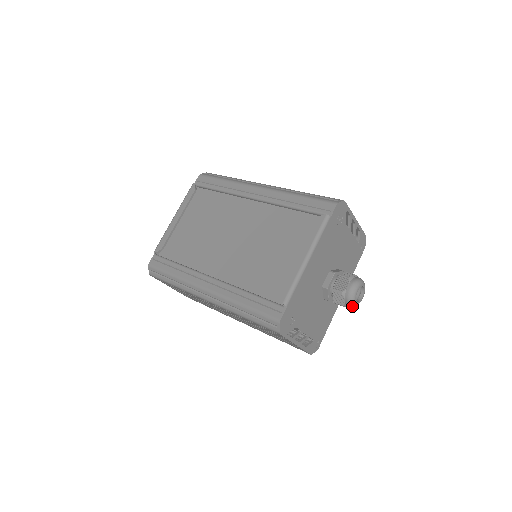
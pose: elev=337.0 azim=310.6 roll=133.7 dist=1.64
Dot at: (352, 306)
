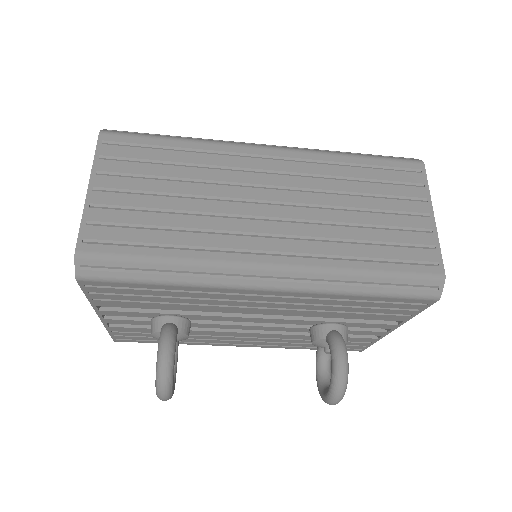
Dot at: occluded
